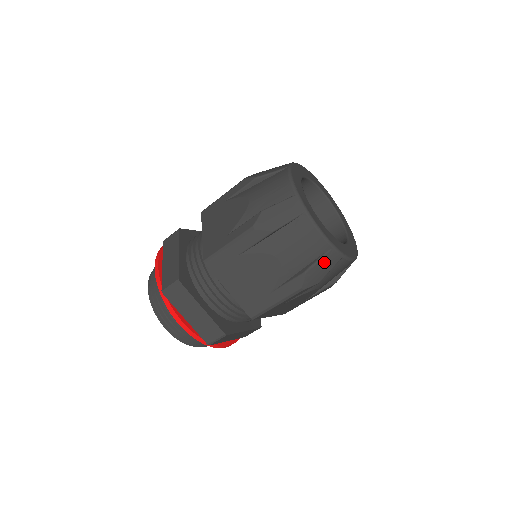
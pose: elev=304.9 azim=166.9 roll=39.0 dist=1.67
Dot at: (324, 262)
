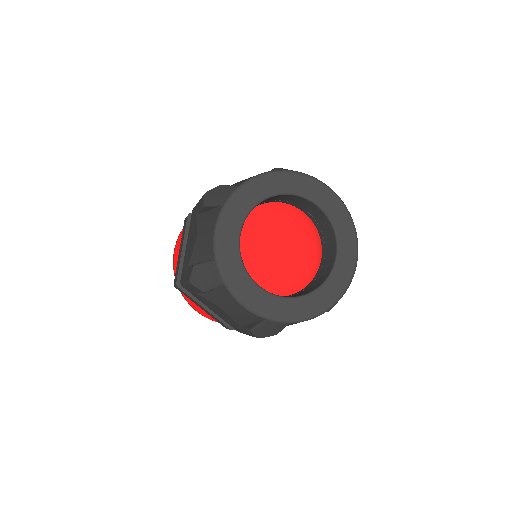
Dot at: occluded
